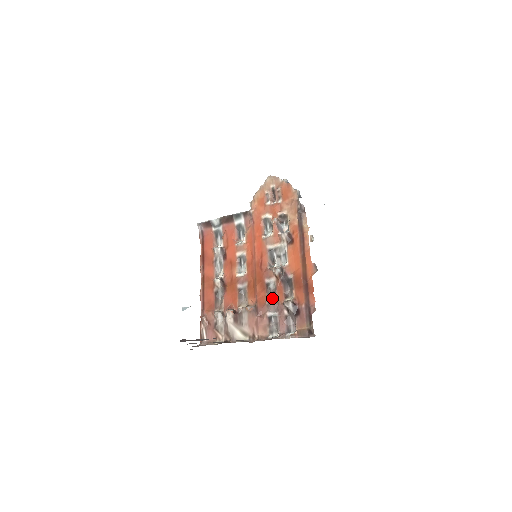
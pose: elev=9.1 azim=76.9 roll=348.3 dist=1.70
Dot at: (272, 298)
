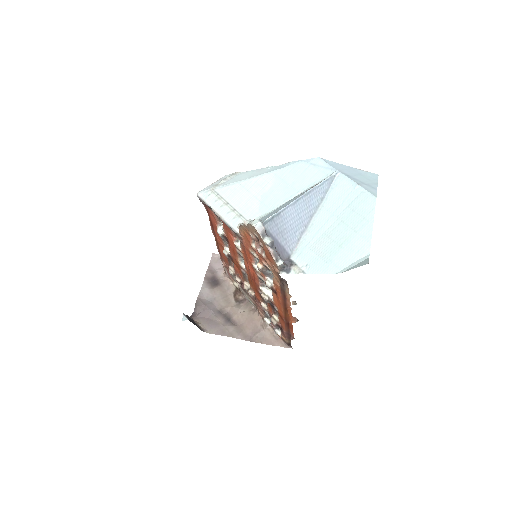
Dot at: (265, 303)
